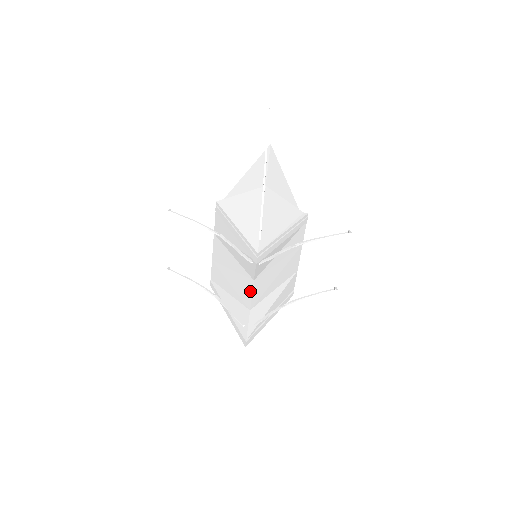
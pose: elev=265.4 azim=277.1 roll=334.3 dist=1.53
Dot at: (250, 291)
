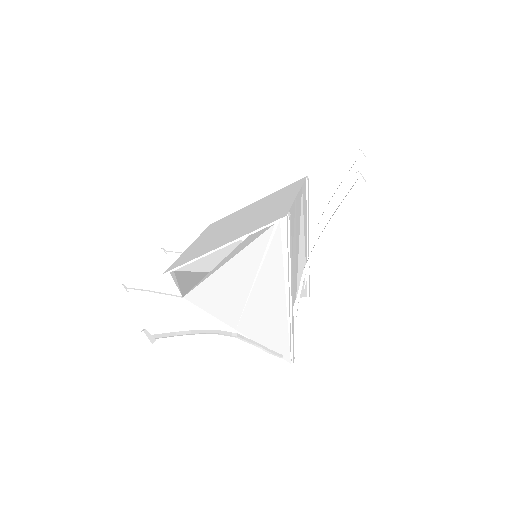
Dot at: occluded
